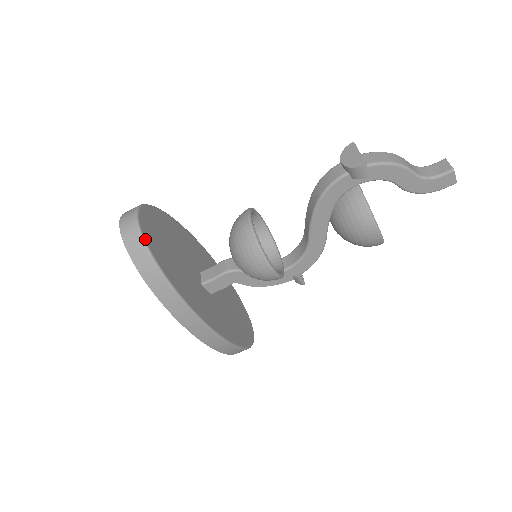
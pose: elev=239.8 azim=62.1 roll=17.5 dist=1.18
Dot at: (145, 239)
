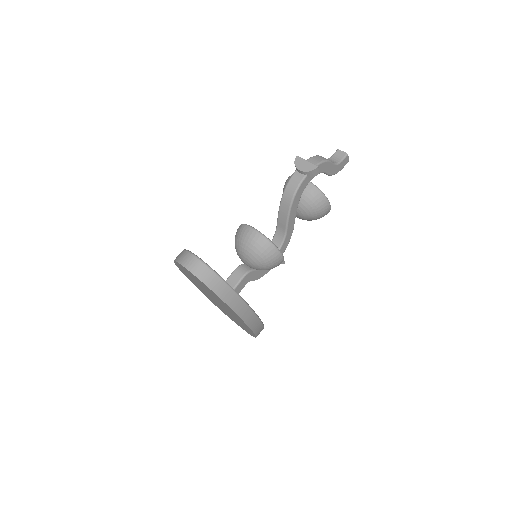
Dot at: (214, 270)
